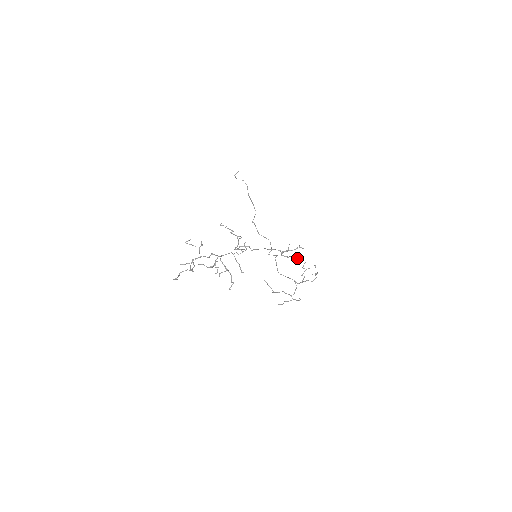
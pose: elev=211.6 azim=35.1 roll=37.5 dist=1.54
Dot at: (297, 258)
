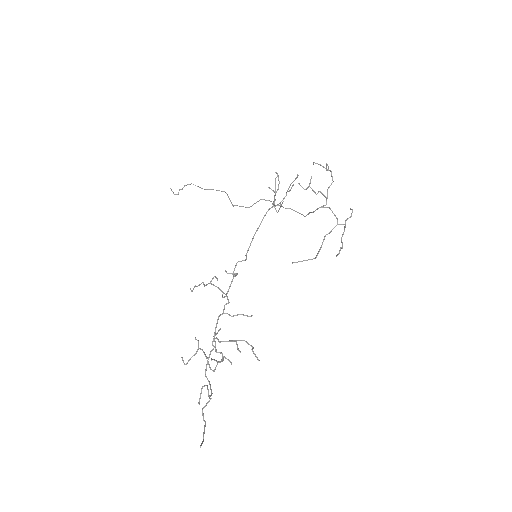
Dot at: occluded
